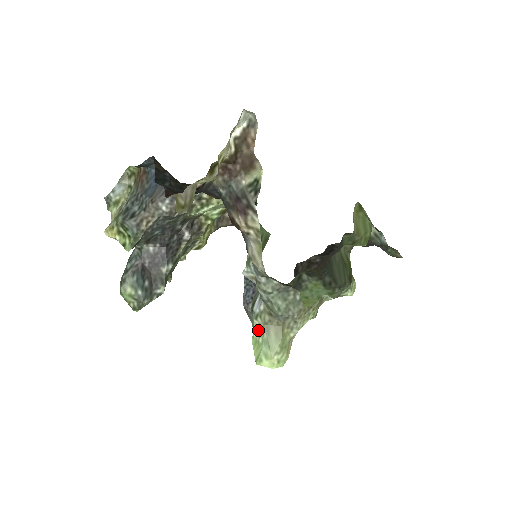
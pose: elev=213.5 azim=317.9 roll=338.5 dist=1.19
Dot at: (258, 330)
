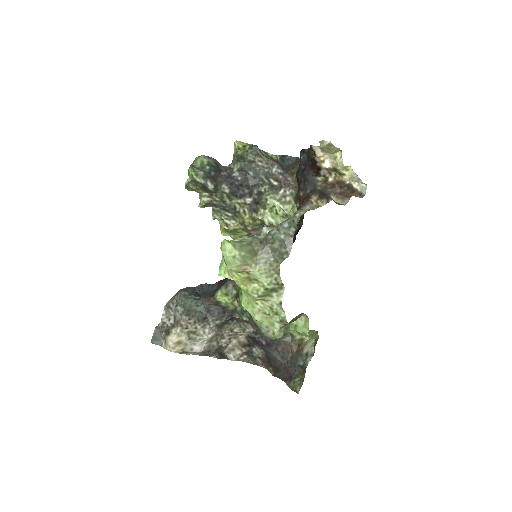
Dot at: (242, 240)
